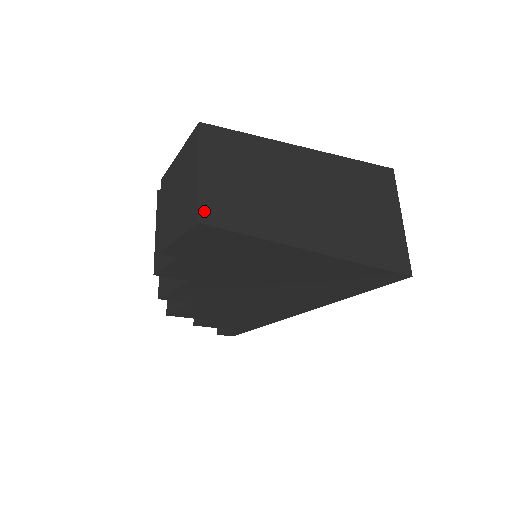
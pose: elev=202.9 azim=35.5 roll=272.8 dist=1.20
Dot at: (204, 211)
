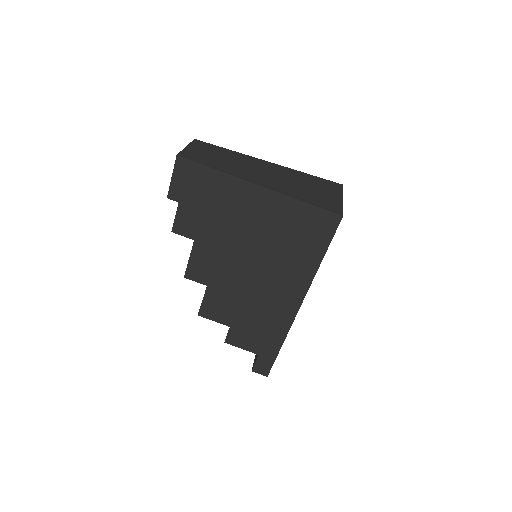
Dot at: (182, 154)
